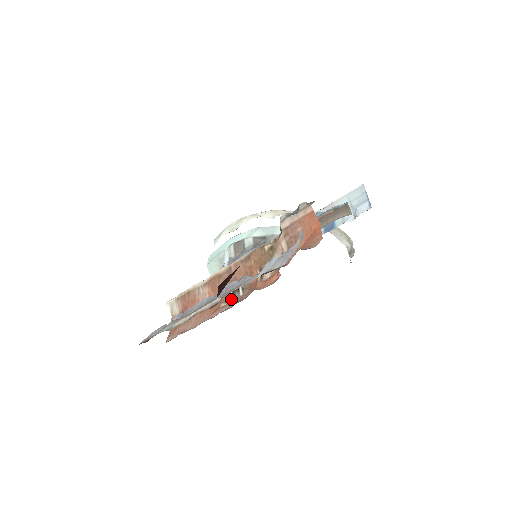
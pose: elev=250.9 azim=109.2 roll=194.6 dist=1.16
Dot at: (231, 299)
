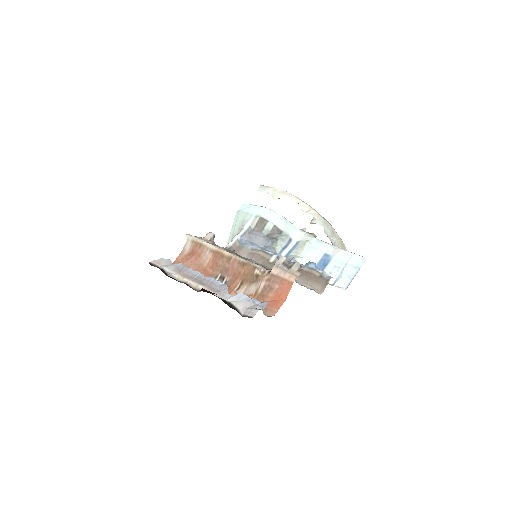
Dot at: occluded
